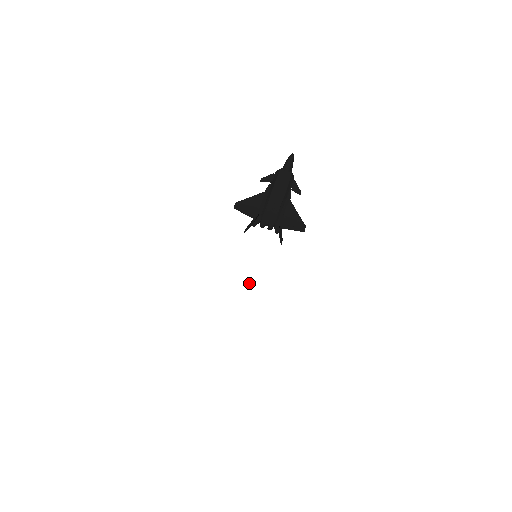
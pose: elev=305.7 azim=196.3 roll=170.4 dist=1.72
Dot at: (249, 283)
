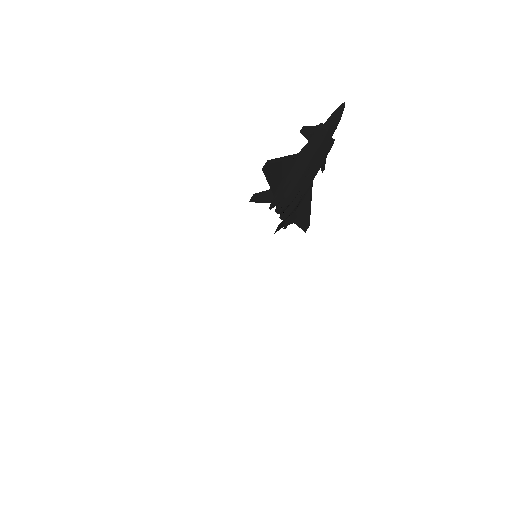
Dot at: occluded
